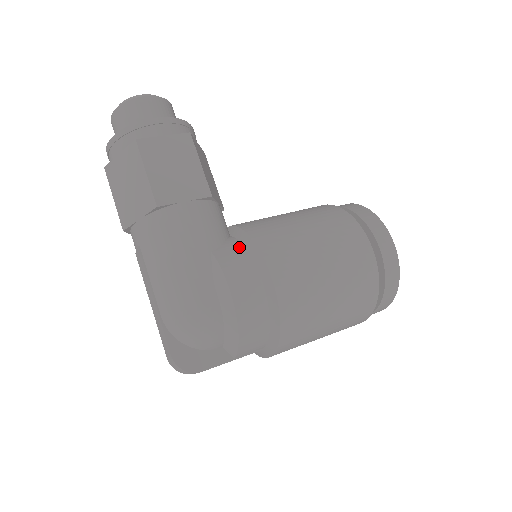
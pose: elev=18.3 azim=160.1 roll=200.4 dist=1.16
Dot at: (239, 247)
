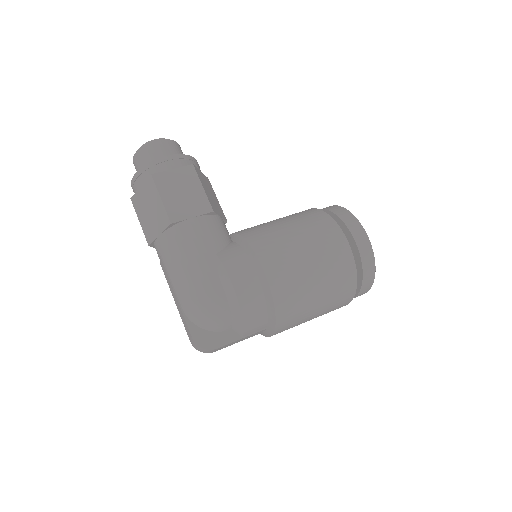
Dot at: (237, 248)
